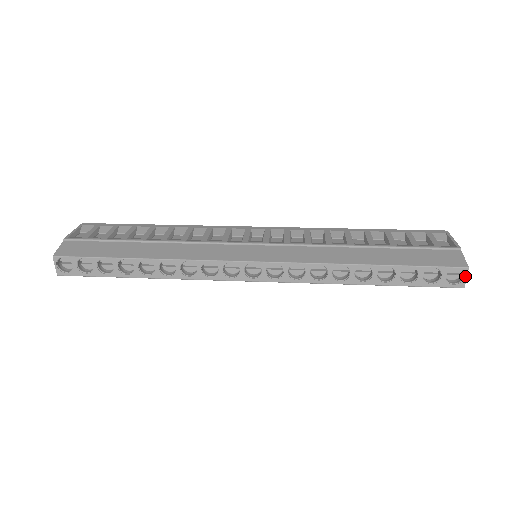
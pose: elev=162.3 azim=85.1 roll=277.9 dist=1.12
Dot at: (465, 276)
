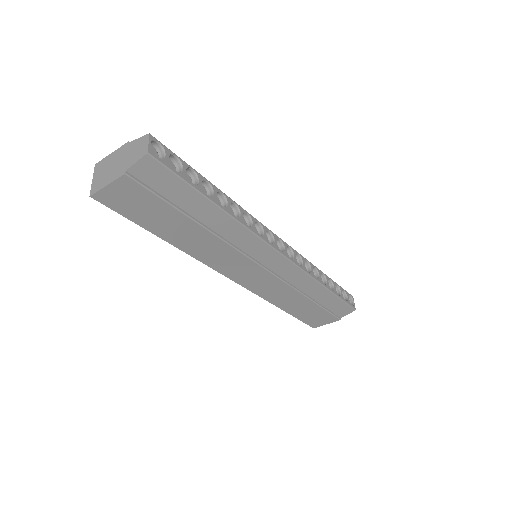
Dot at: occluded
